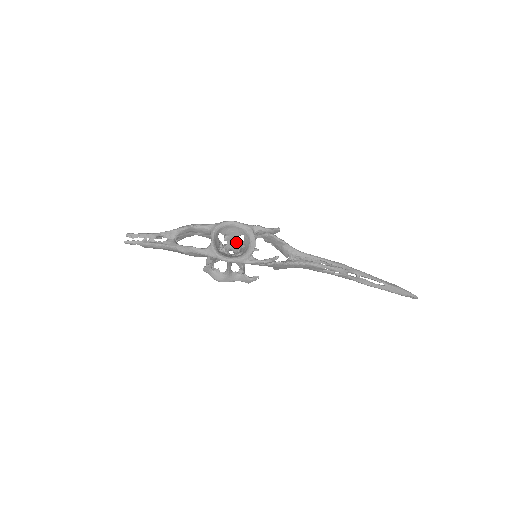
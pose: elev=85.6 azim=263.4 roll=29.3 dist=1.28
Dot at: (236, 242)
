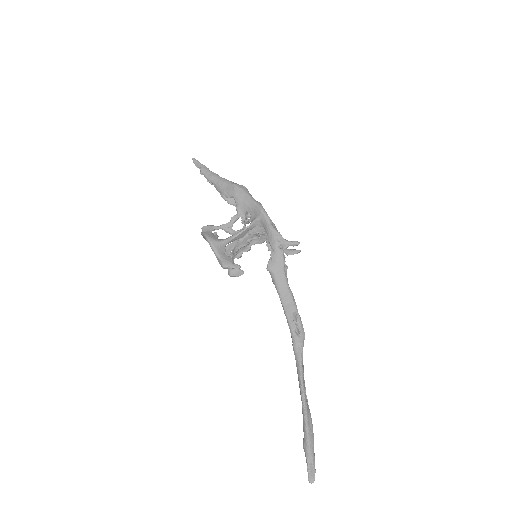
Dot at: occluded
